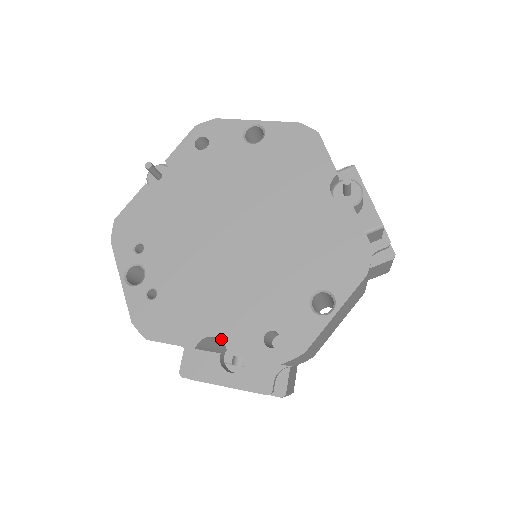
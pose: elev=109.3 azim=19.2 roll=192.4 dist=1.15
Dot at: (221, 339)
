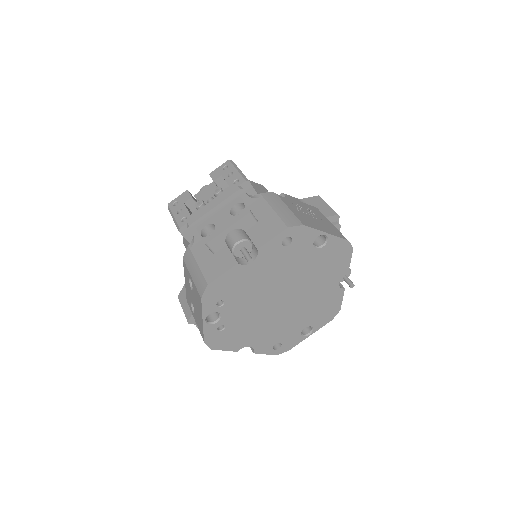
Dot at: (253, 347)
